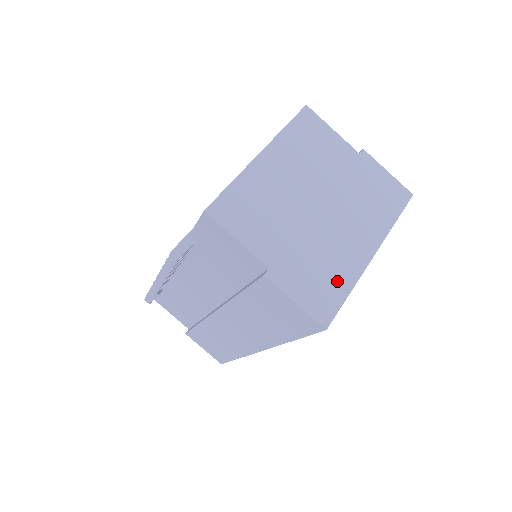
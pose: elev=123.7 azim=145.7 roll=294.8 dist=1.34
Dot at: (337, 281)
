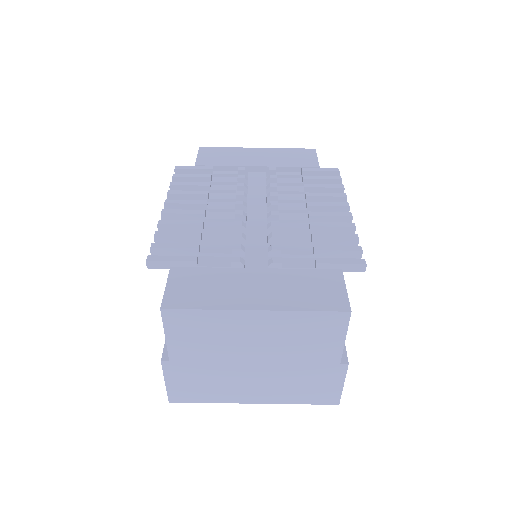
Dot at: (208, 394)
